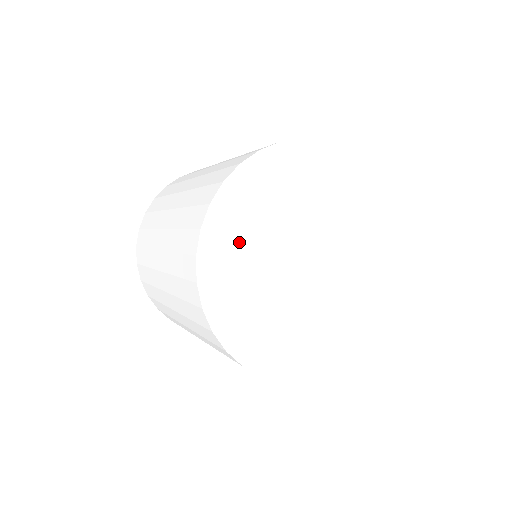
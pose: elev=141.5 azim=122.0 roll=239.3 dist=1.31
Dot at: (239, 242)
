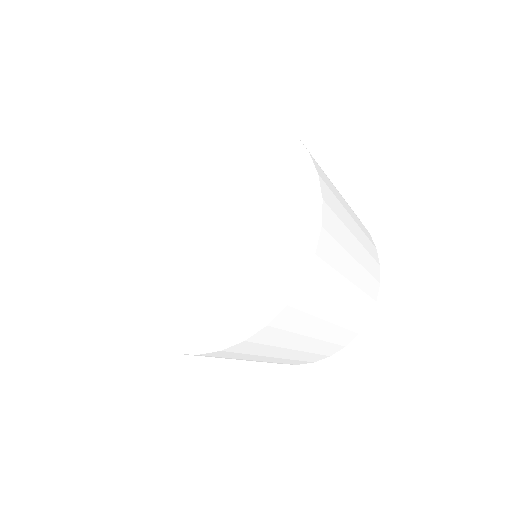
Dot at: (145, 195)
